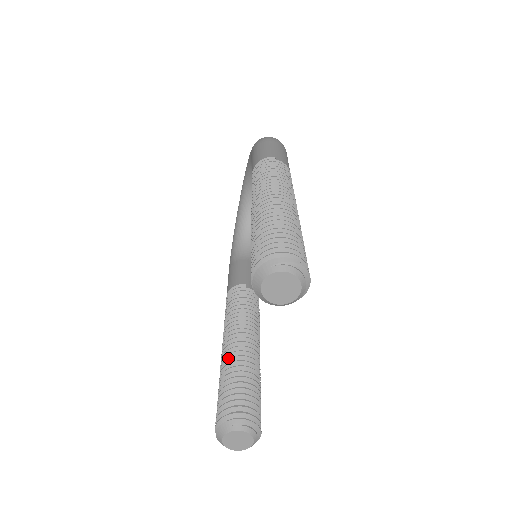
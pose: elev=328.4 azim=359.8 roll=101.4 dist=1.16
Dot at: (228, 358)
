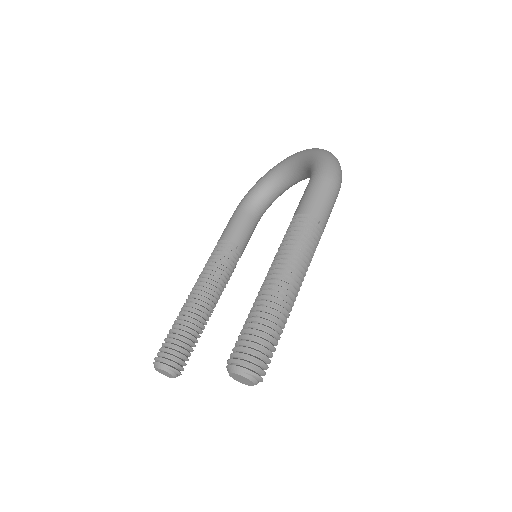
Dot at: (190, 312)
